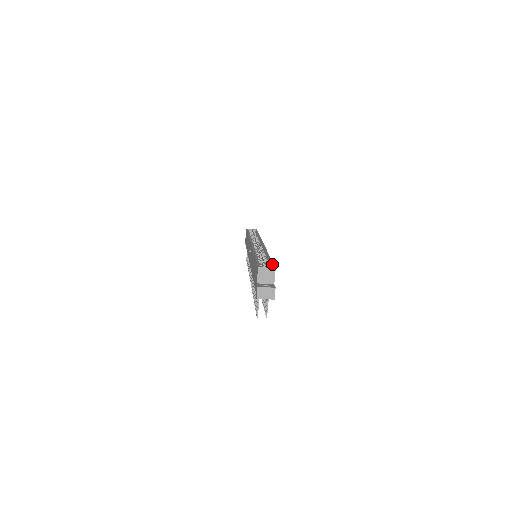
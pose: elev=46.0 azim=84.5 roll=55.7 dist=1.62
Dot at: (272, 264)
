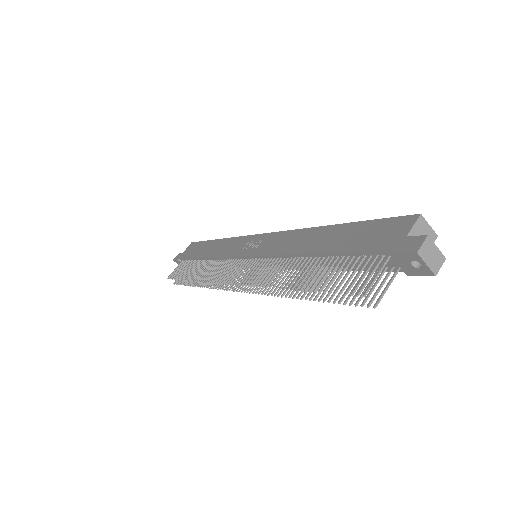
Dot at: occluded
